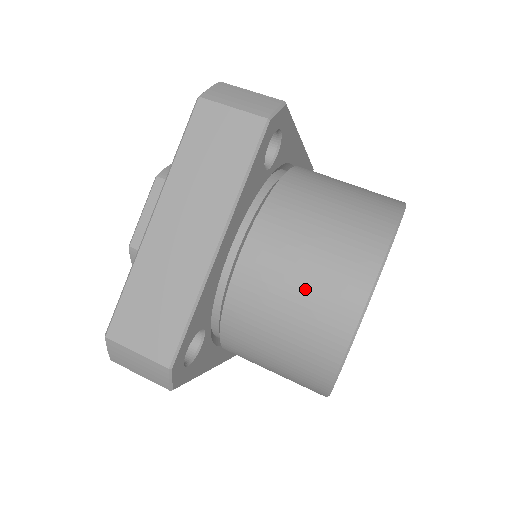
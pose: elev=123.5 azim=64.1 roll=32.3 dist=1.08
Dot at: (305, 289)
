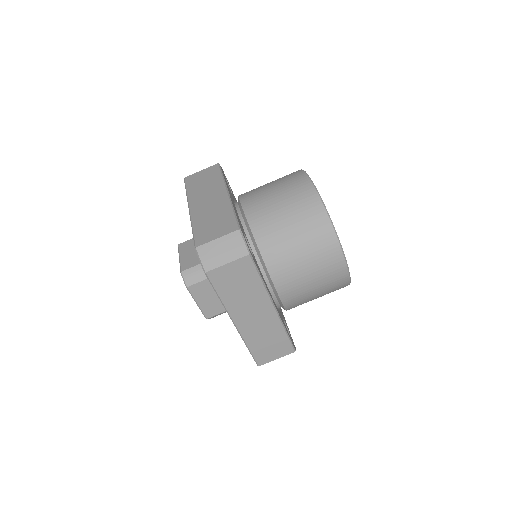
Dot at: (317, 280)
